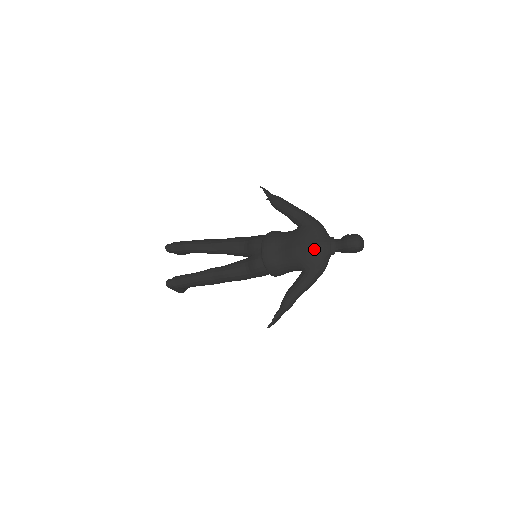
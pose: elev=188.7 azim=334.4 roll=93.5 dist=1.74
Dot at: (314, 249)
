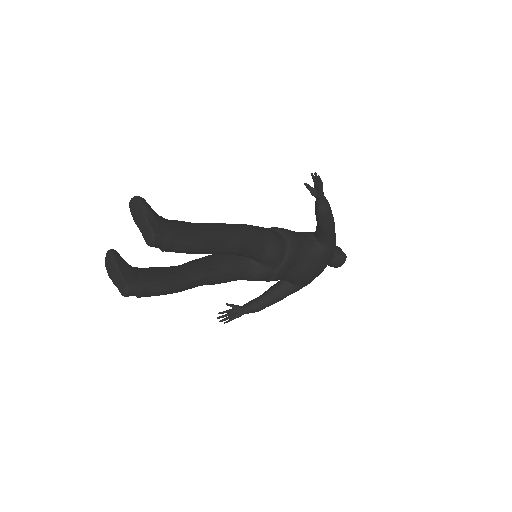
Dot at: (320, 273)
